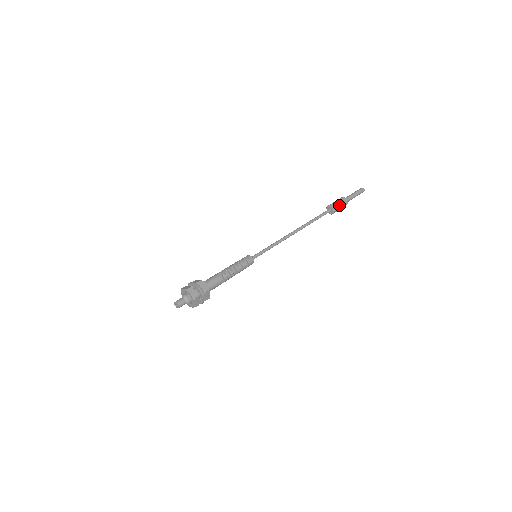
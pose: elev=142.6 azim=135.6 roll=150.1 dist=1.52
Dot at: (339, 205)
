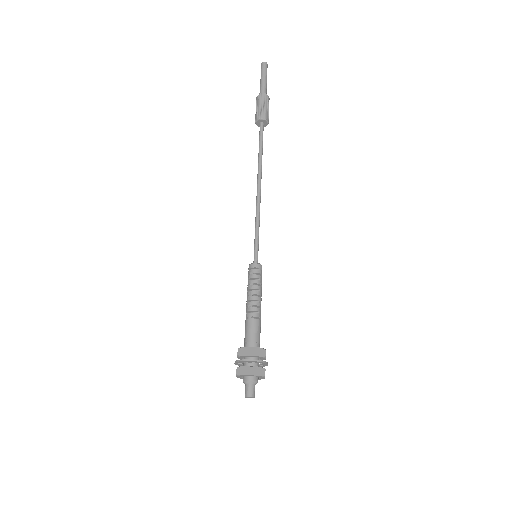
Dot at: (267, 110)
